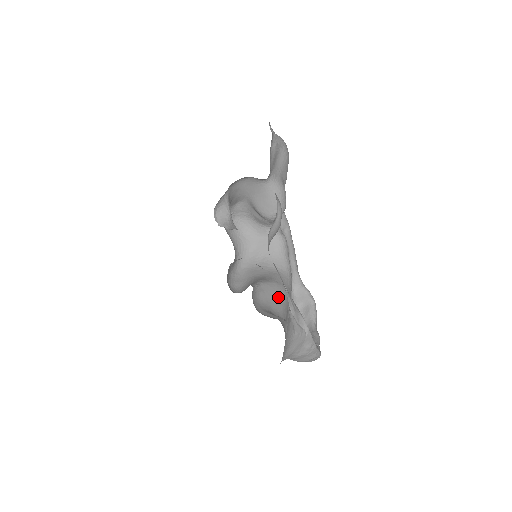
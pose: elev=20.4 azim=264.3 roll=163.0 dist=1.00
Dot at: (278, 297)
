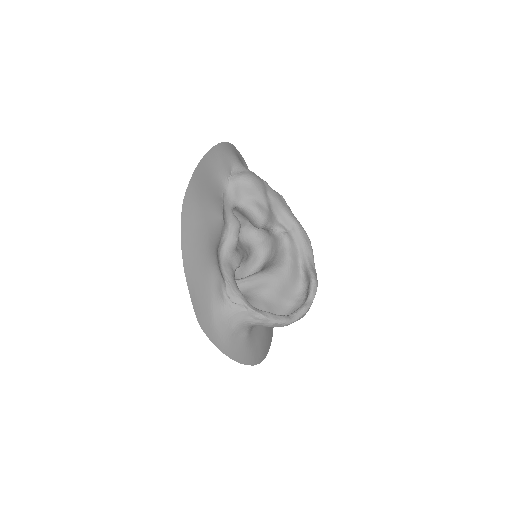
Dot at: (264, 283)
